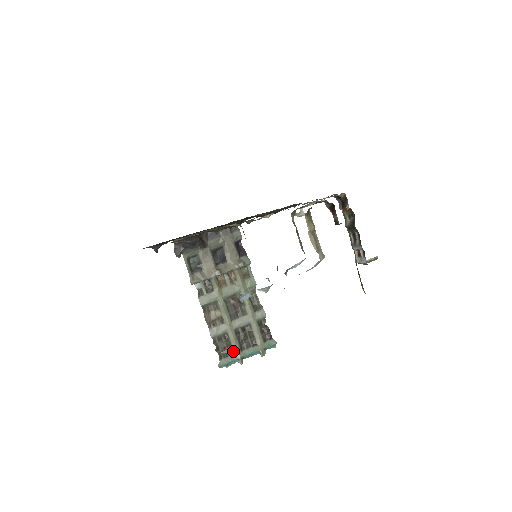
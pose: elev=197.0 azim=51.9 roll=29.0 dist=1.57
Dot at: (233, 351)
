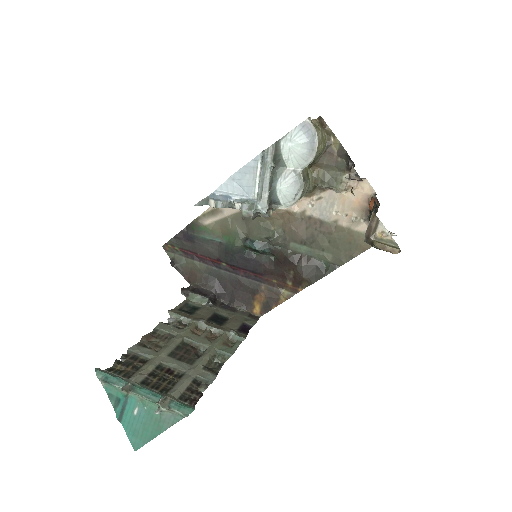
Dot at: (132, 375)
